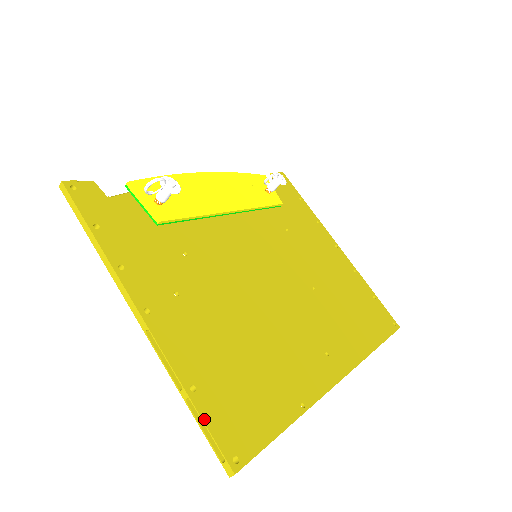
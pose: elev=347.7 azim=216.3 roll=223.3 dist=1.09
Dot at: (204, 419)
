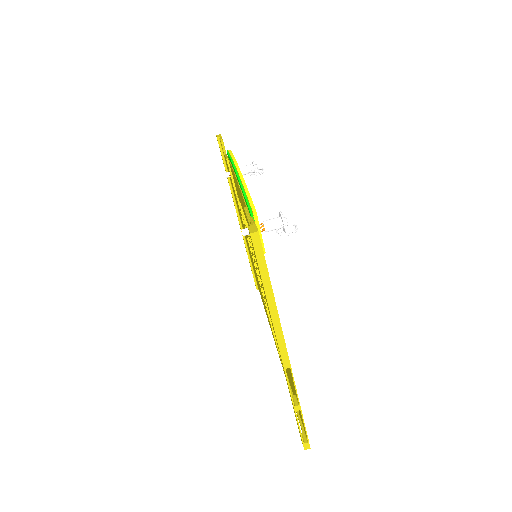
Dot at: occluded
